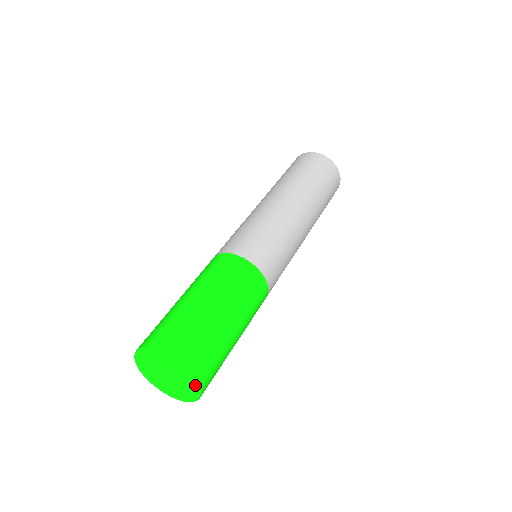
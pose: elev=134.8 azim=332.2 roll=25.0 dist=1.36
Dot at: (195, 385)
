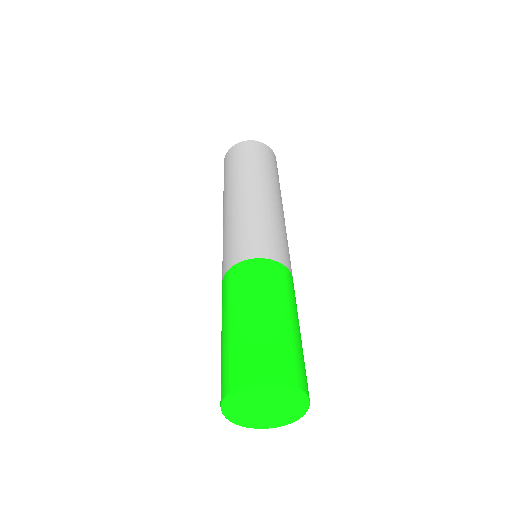
Dot at: (283, 387)
